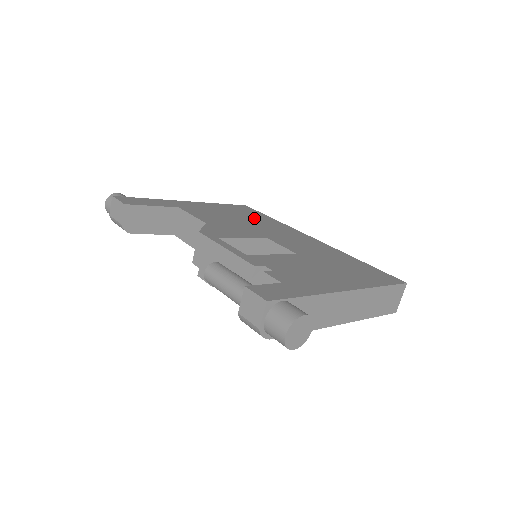
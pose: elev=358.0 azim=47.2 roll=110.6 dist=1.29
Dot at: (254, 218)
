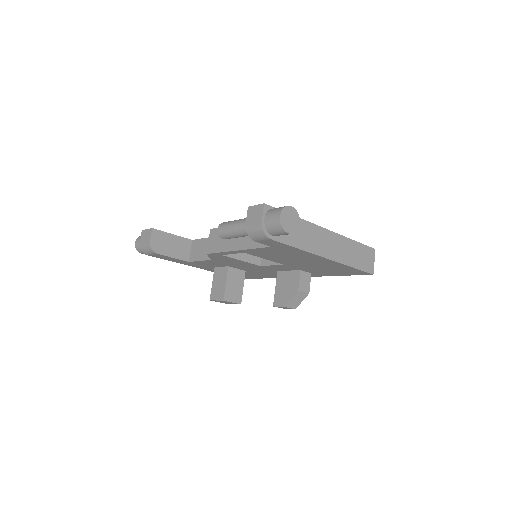
Dot at: occluded
